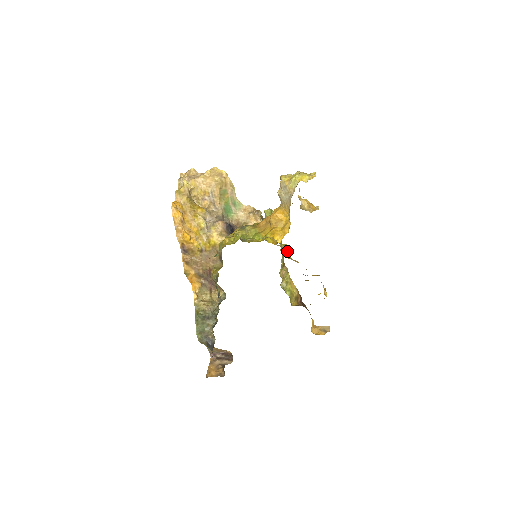
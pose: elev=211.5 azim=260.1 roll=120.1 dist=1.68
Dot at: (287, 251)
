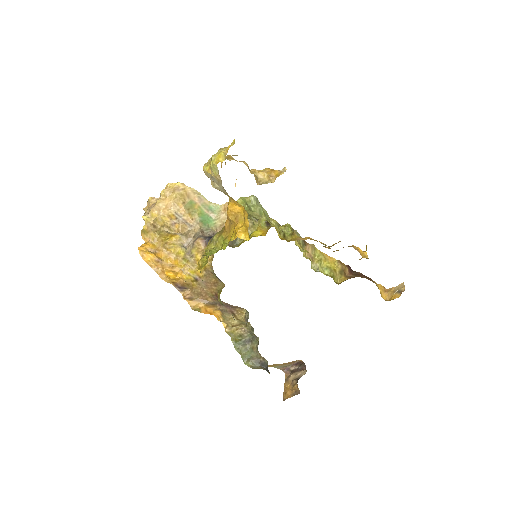
Dot at: (291, 231)
